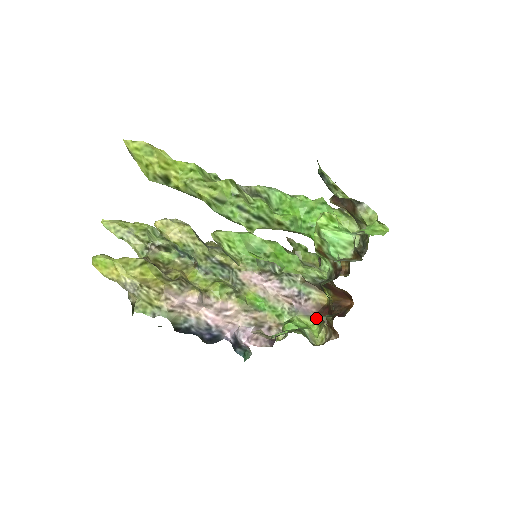
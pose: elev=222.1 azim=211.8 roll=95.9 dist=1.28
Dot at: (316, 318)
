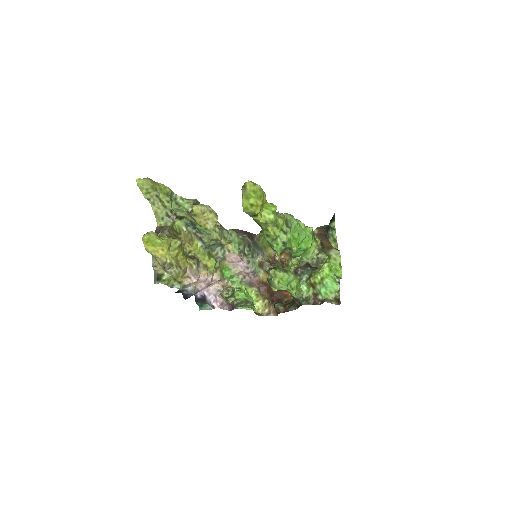
Dot at: (255, 288)
